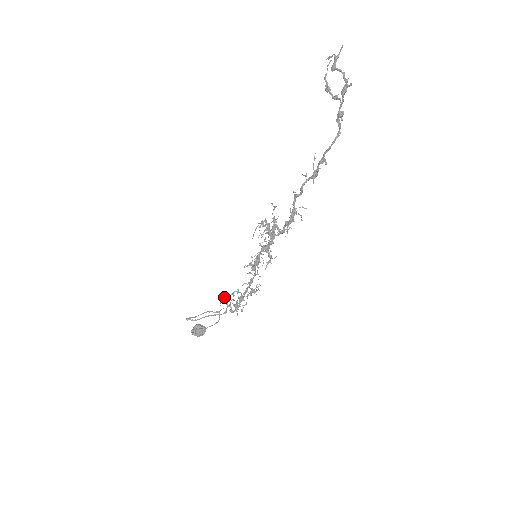
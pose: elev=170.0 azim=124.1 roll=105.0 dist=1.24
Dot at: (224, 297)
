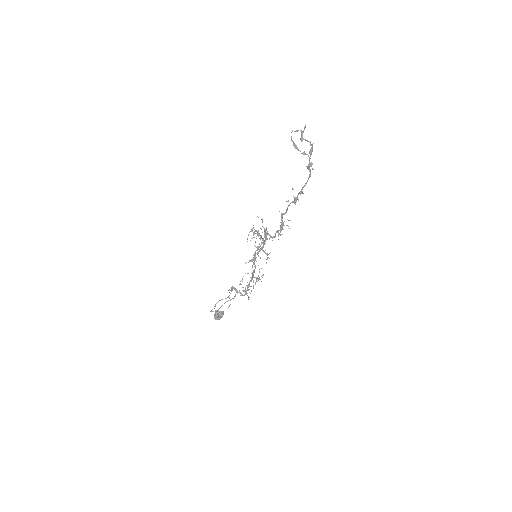
Dot at: (232, 287)
